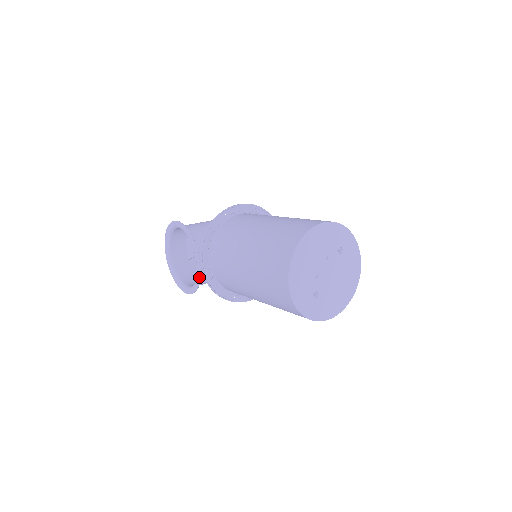
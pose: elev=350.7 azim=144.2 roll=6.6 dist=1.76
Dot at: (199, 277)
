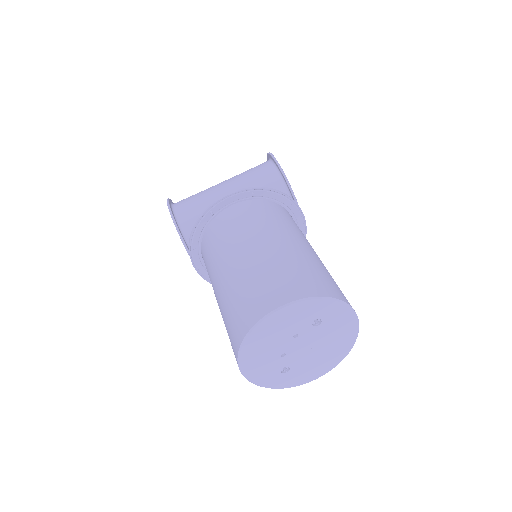
Dot at: occluded
